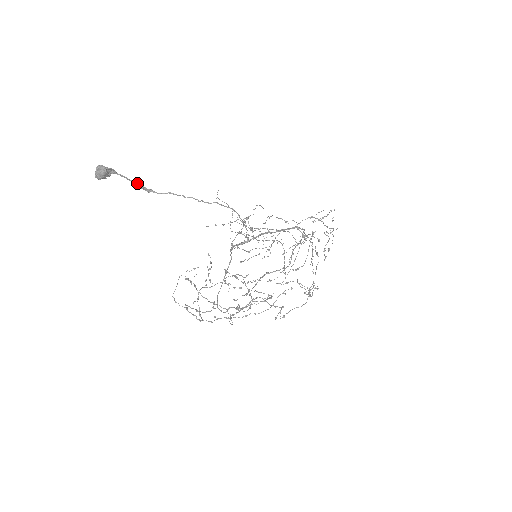
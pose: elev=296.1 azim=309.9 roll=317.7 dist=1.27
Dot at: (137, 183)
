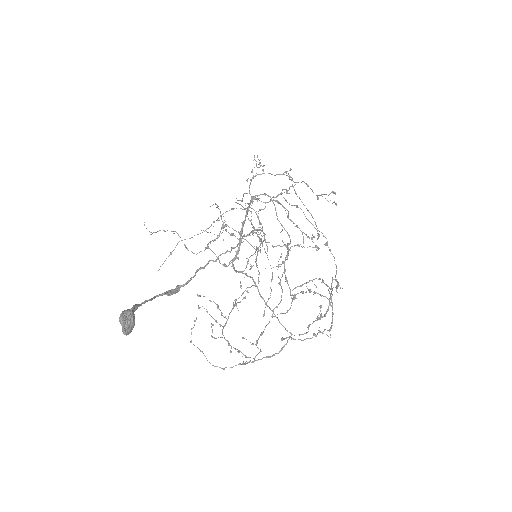
Dot at: (161, 294)
